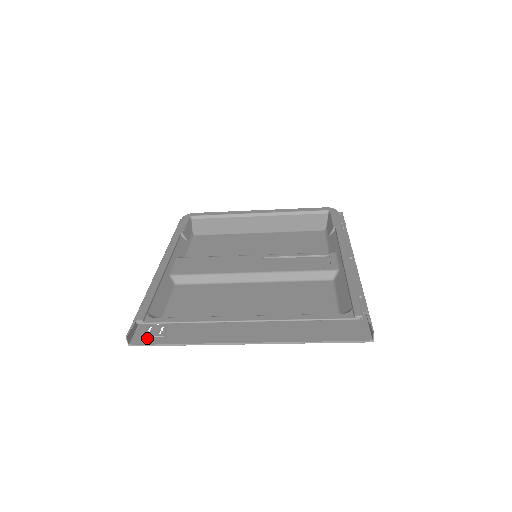
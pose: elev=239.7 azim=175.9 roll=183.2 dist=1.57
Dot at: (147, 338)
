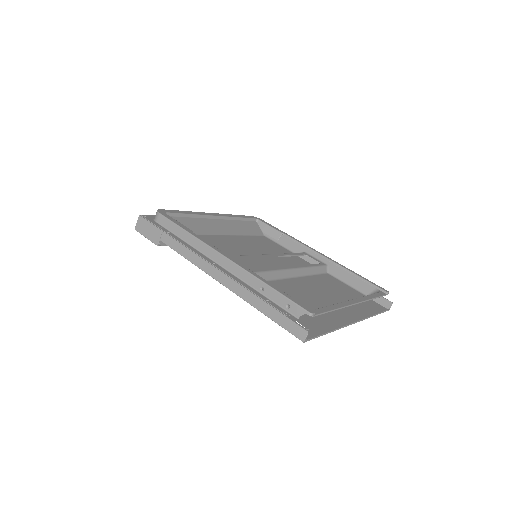
Dot at: occluded
